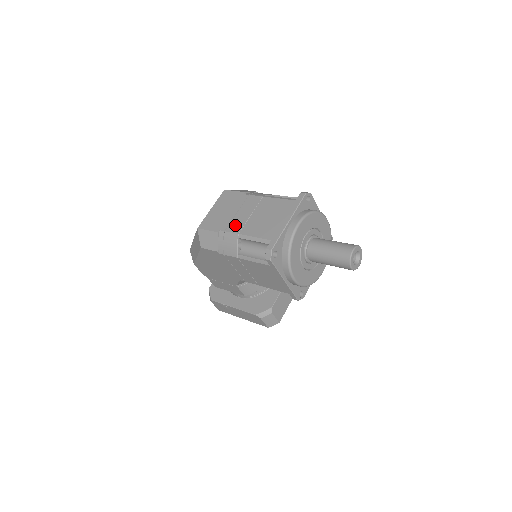
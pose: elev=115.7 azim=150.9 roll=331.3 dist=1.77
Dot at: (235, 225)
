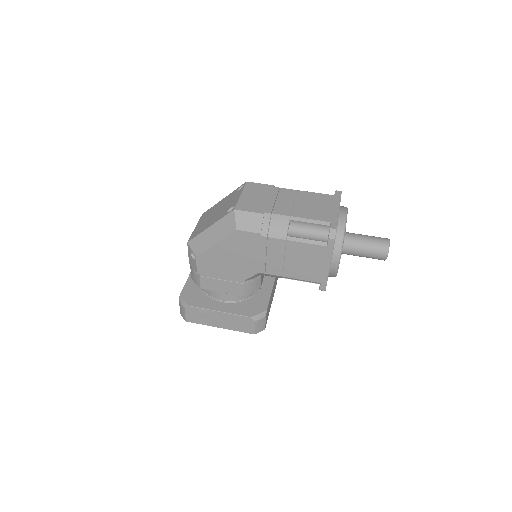
Dot at: (281, 209)
